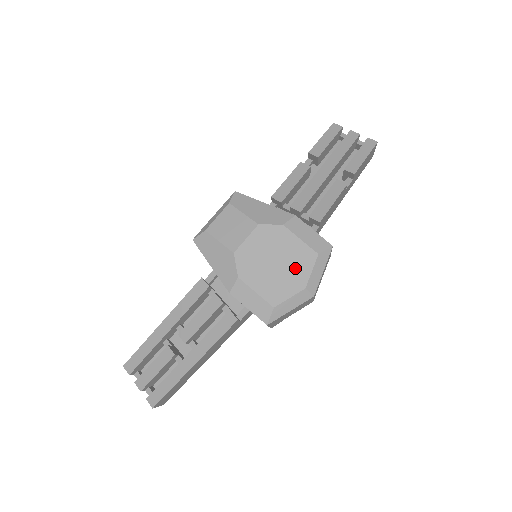
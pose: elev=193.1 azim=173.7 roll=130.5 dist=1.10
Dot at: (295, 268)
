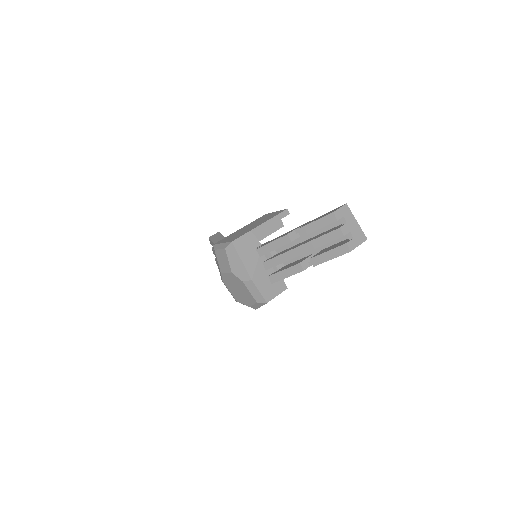
Dot at: (246, 298)
